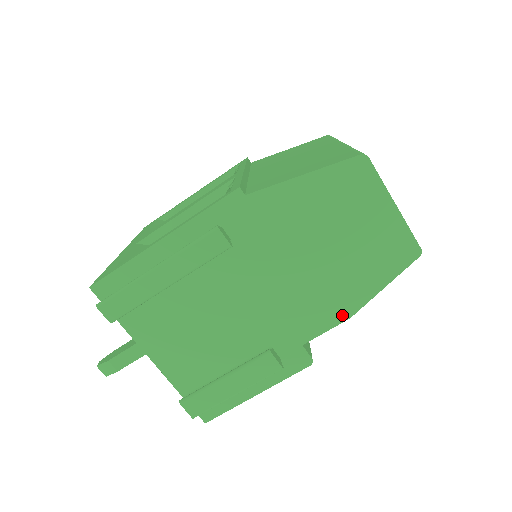
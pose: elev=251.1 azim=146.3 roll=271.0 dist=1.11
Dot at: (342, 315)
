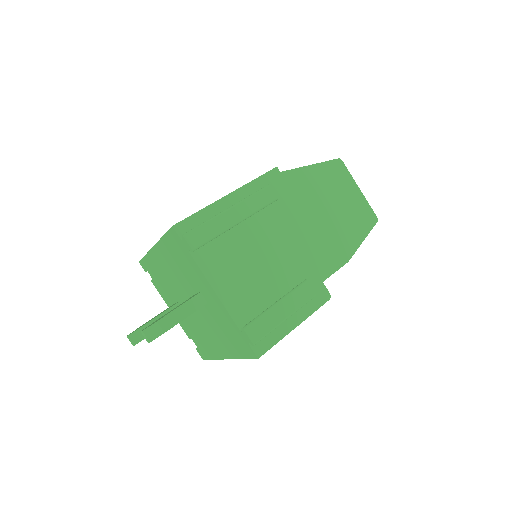
Dot at: (343, 259)
